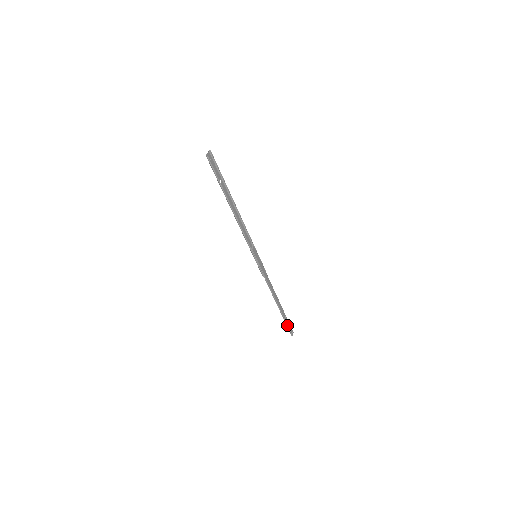
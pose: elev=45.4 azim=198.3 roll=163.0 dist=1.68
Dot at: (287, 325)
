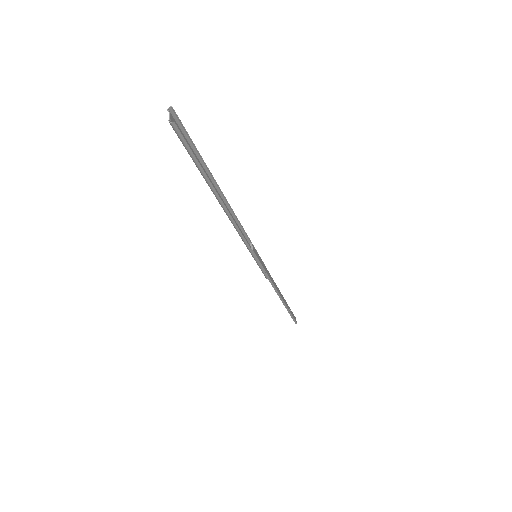
Dot at: (292, 316)
